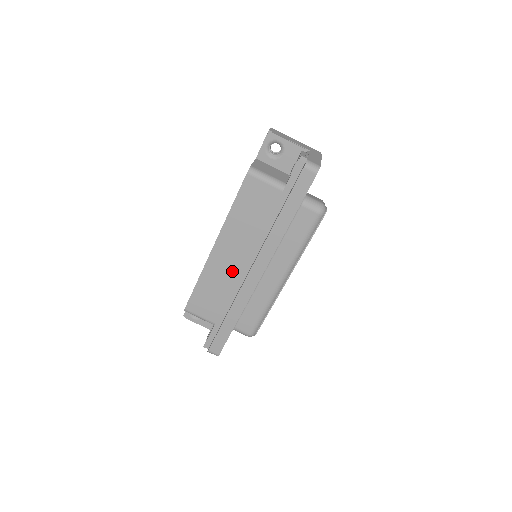
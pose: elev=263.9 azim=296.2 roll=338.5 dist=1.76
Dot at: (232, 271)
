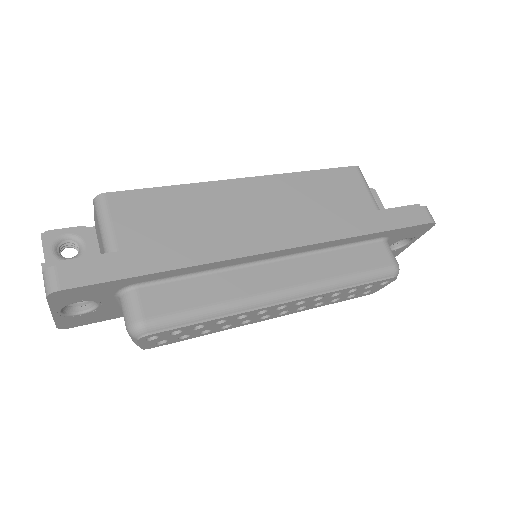
Dot at: (235, 219)
